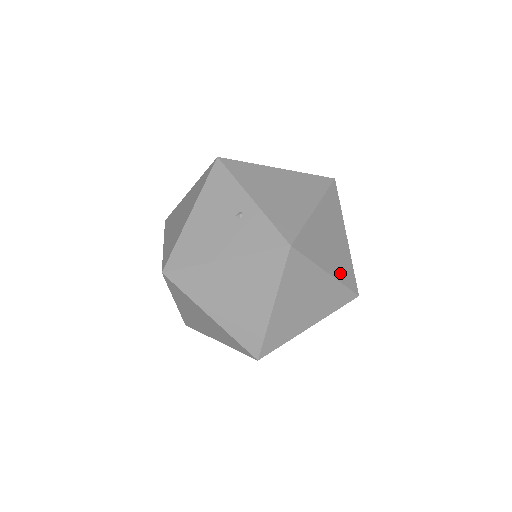
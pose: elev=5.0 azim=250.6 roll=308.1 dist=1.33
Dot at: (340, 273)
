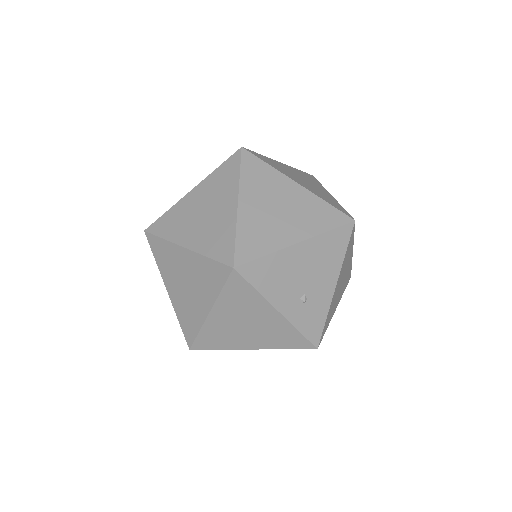
Dot at: (319, 195)
